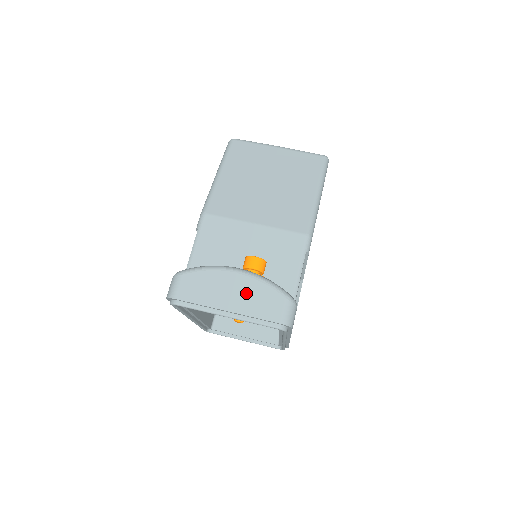
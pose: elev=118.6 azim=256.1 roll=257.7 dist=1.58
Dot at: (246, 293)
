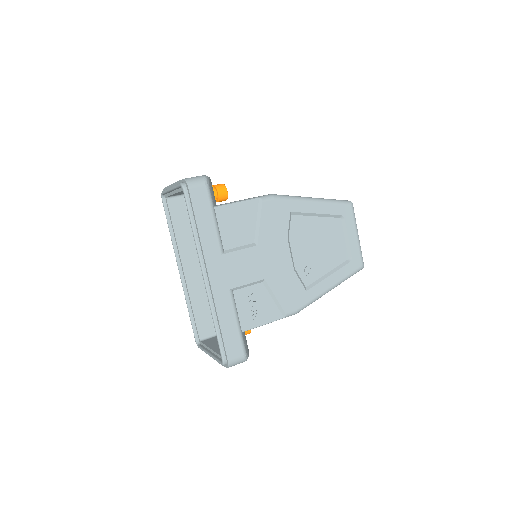
Dot at: occluded
